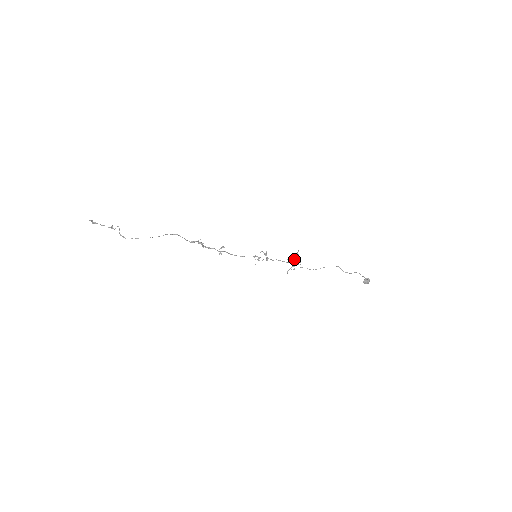
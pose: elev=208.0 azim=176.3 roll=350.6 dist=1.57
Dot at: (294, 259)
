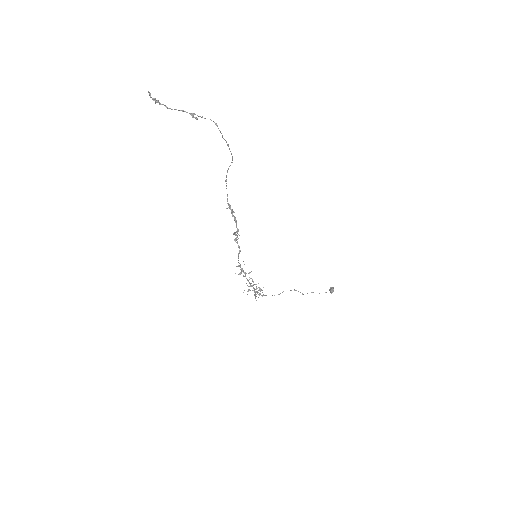
Dot at: occluded
